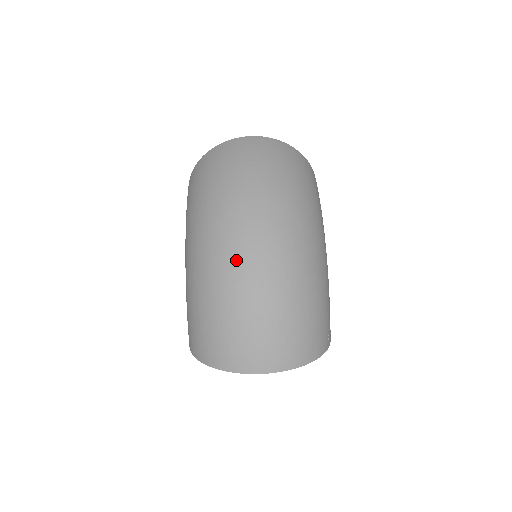
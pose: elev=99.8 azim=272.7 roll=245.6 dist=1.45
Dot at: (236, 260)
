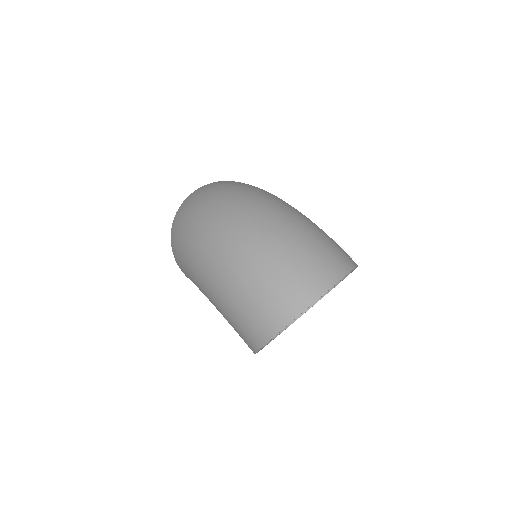
Dot at: (236, 239)
